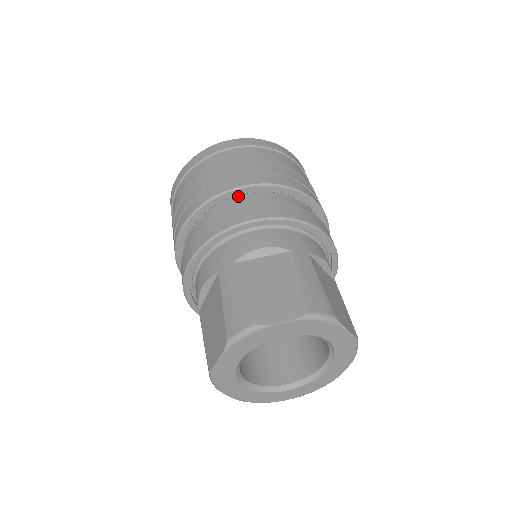
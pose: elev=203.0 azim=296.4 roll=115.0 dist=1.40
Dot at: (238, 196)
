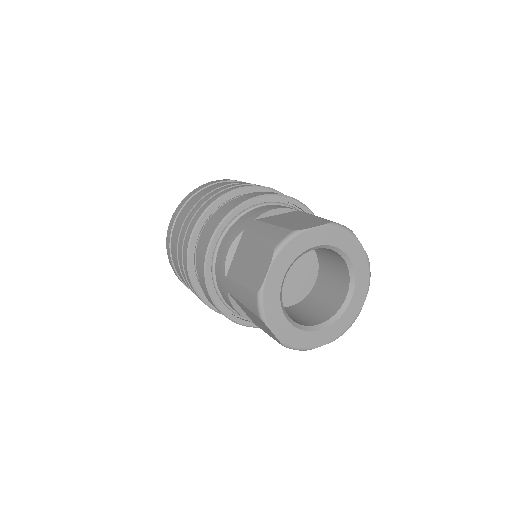
Dot at: occluded
